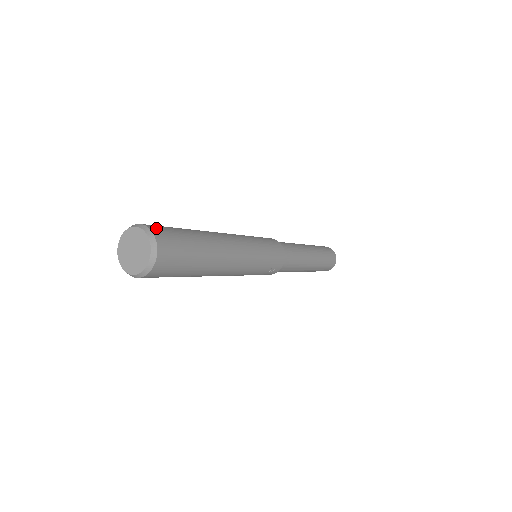
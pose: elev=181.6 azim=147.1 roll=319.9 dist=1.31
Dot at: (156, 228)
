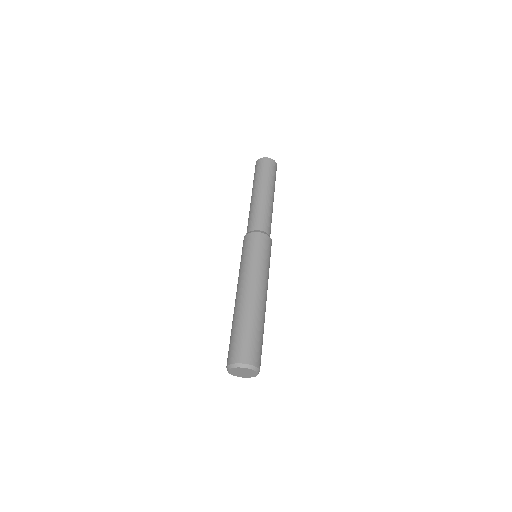
Dot at: (256, 360)
